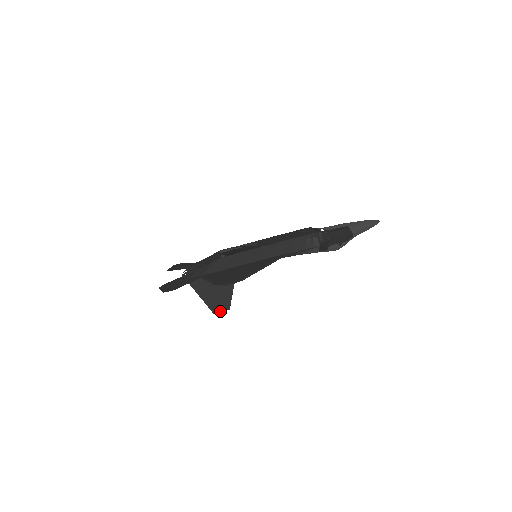
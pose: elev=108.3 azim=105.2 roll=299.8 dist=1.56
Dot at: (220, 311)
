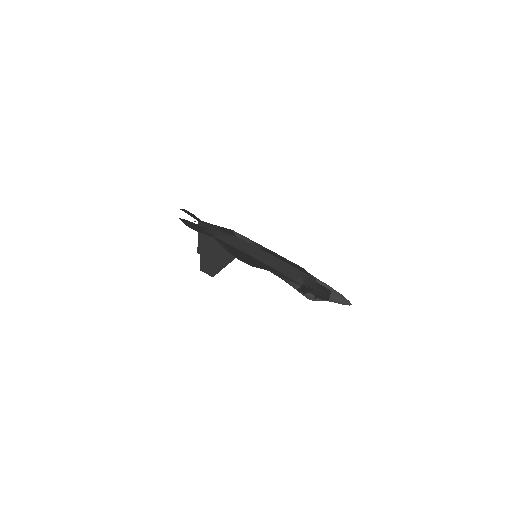
Dot at: (206, 272)
